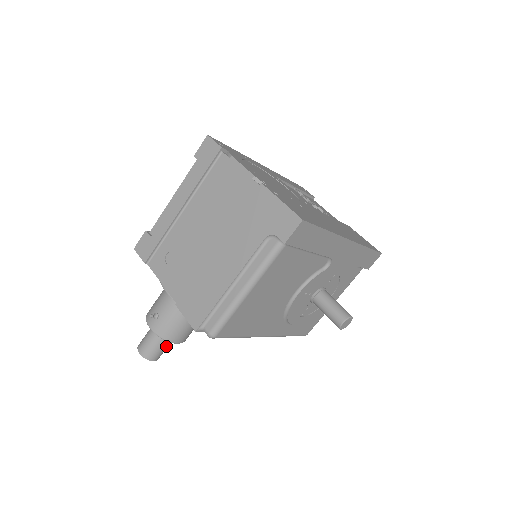
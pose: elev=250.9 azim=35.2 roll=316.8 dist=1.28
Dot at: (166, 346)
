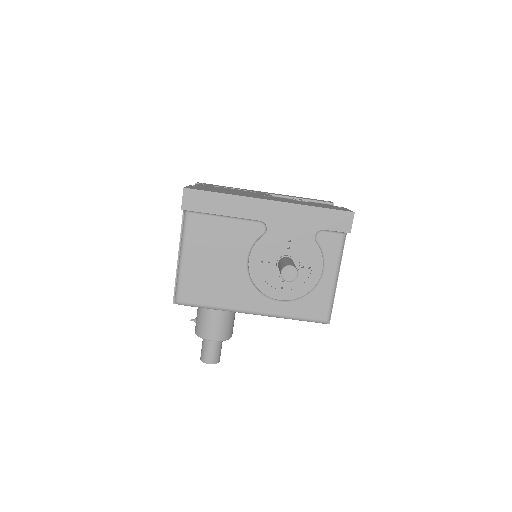
Dot at: (213, 349)
